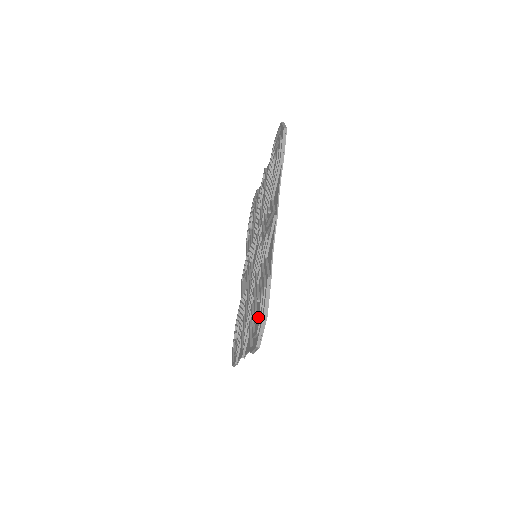
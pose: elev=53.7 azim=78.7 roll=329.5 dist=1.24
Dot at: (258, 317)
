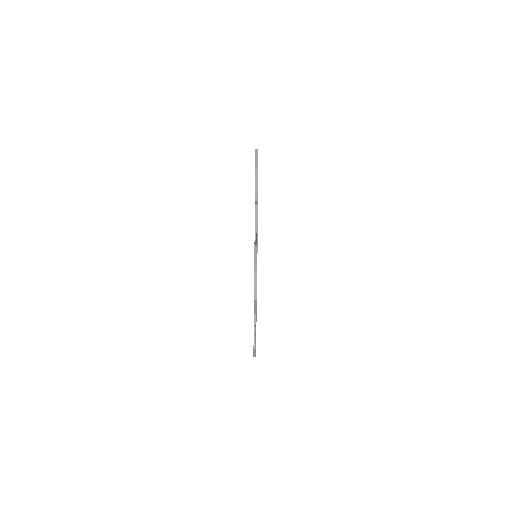
Dot at: occluded
